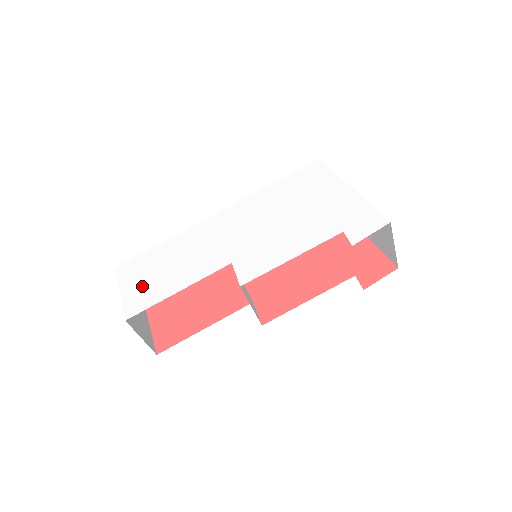
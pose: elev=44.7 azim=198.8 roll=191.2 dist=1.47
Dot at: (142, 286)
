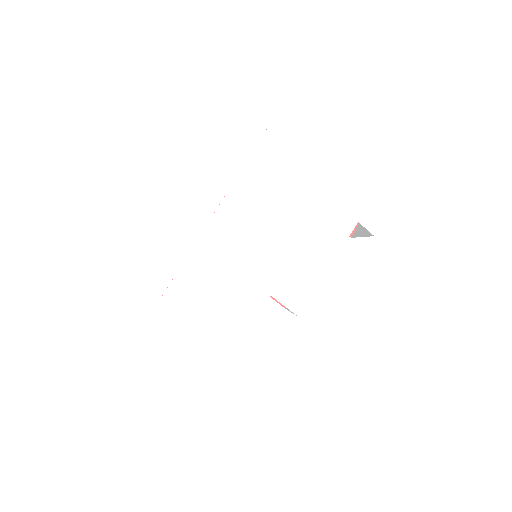
Dot at: (187, 362)
